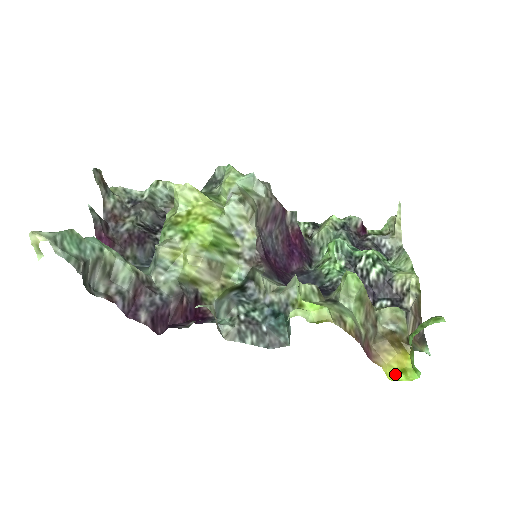
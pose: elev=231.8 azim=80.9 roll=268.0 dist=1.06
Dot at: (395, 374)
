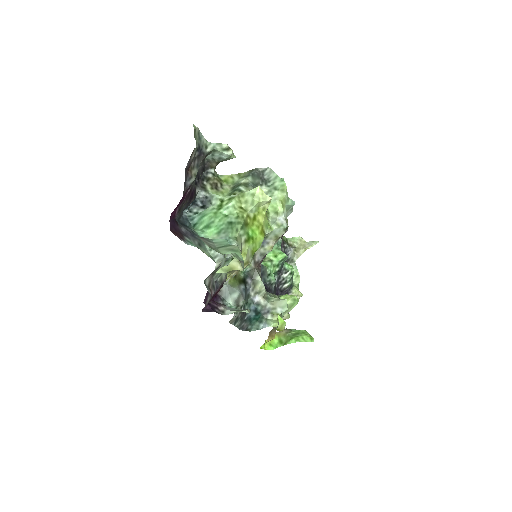
Dot at: (263, 345)
